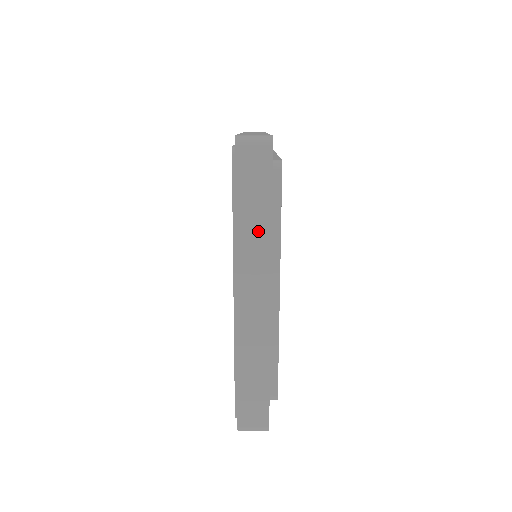
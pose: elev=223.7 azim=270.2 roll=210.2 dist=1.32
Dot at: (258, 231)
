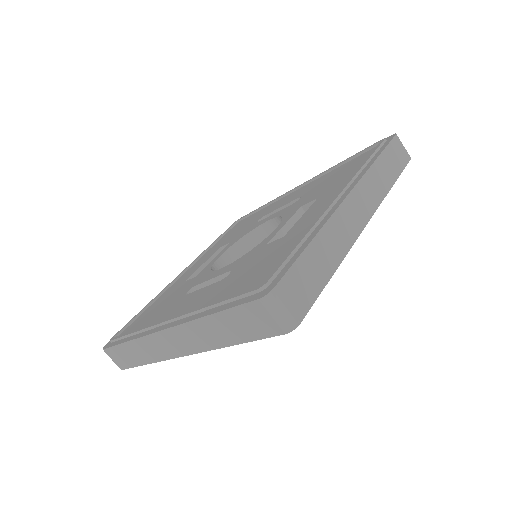
Dot at: (384, 179)
